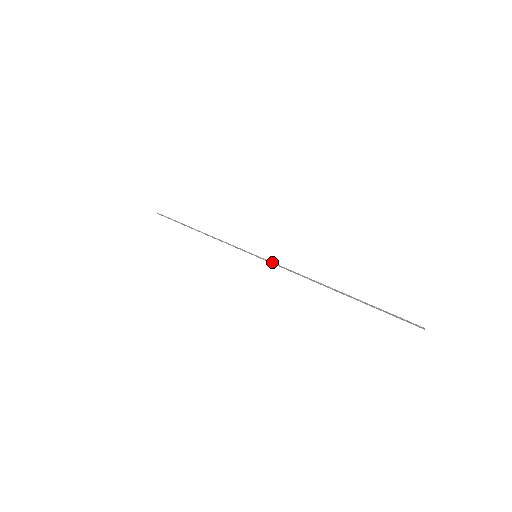
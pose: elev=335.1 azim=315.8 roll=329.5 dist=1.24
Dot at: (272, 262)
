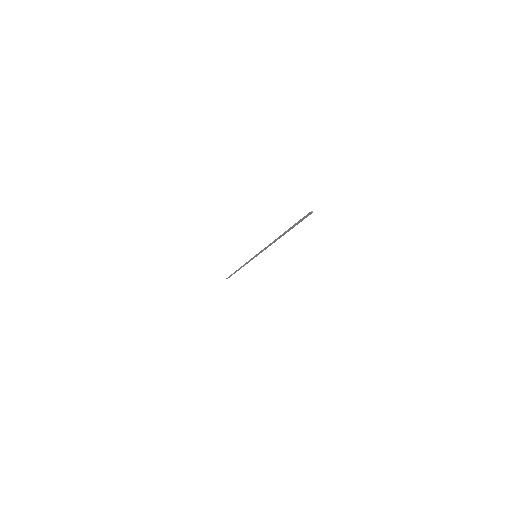
Dot at: (260, 251)
